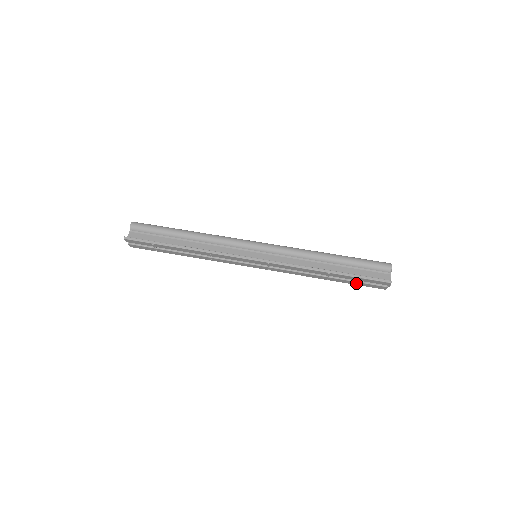
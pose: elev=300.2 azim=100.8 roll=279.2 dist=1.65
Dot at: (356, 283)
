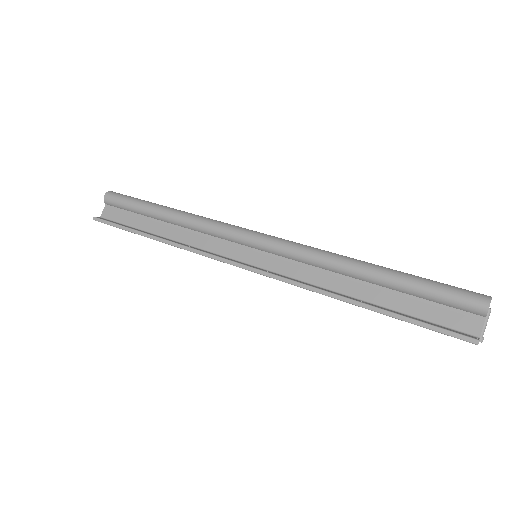
Dot at: occluded
